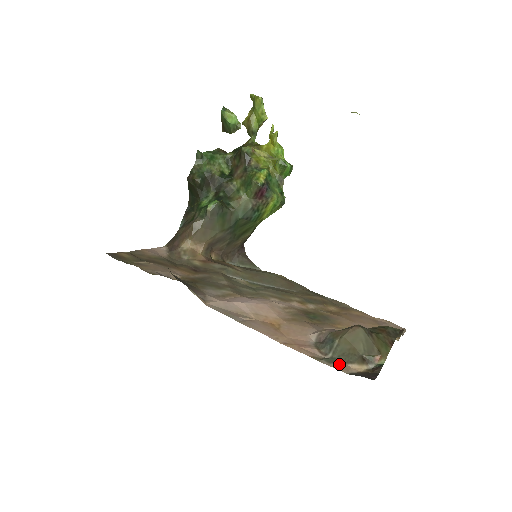
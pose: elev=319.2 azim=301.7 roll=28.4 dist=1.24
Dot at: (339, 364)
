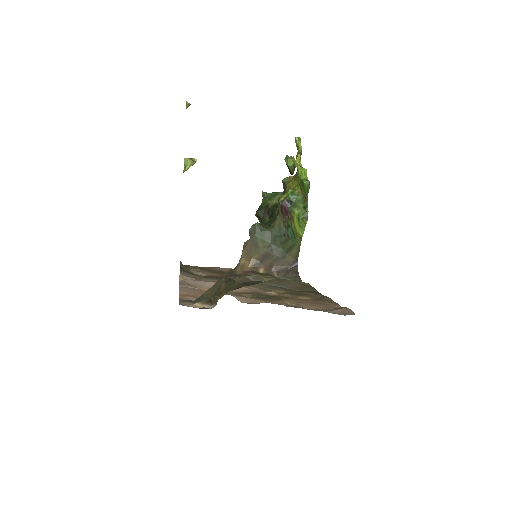
Dot at: (188, 302)
